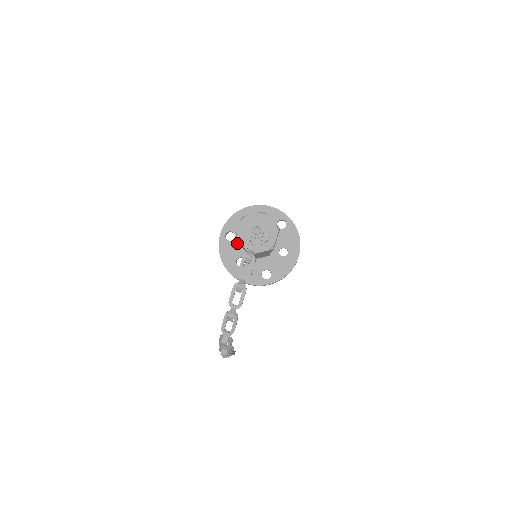
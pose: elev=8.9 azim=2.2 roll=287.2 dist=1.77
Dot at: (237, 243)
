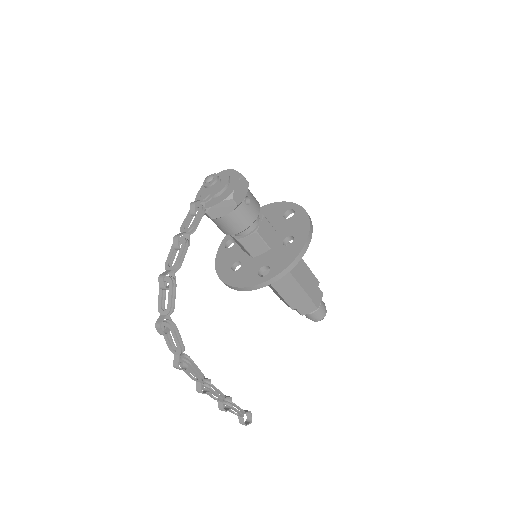
Dot at: (236, 248)
